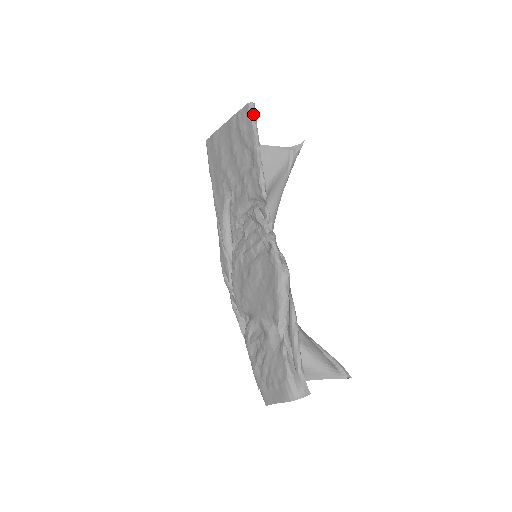
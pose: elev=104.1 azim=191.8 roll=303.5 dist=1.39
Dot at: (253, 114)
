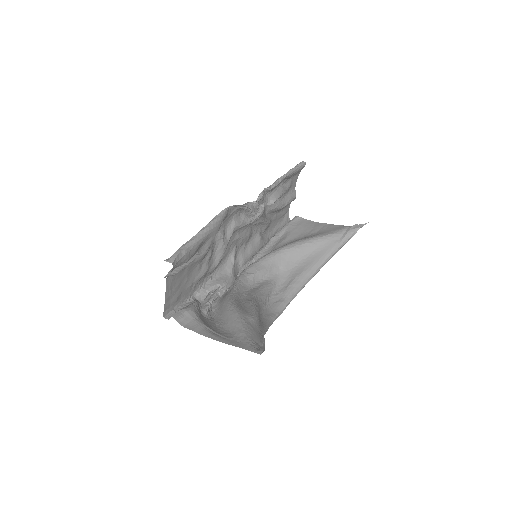
Dot at: (299, 164)
